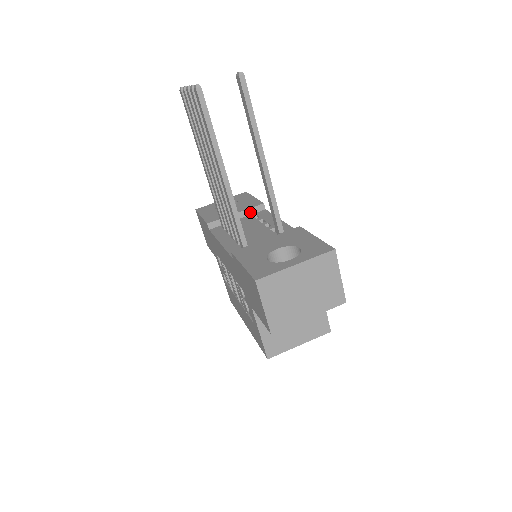
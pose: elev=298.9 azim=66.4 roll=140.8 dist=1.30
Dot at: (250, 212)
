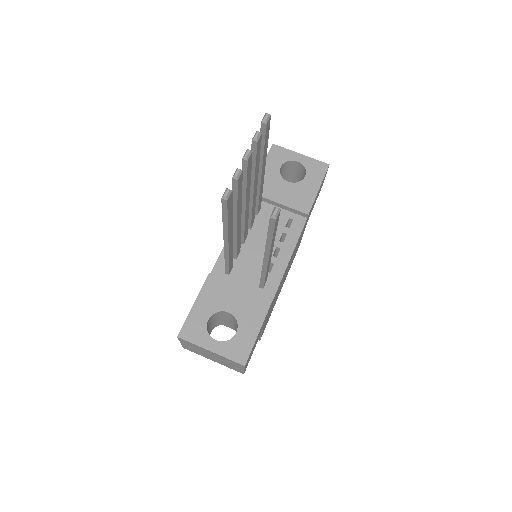
Dot at: (292, 210)
